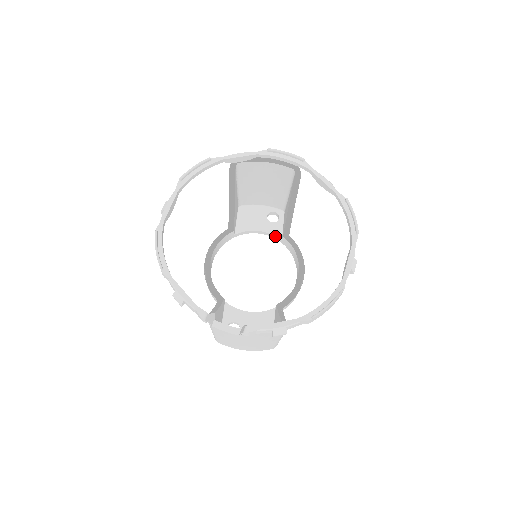
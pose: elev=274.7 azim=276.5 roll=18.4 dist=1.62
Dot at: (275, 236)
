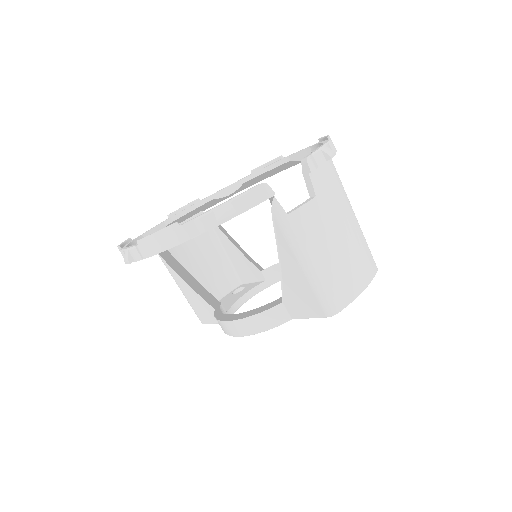
Dot at: (257, 286)
